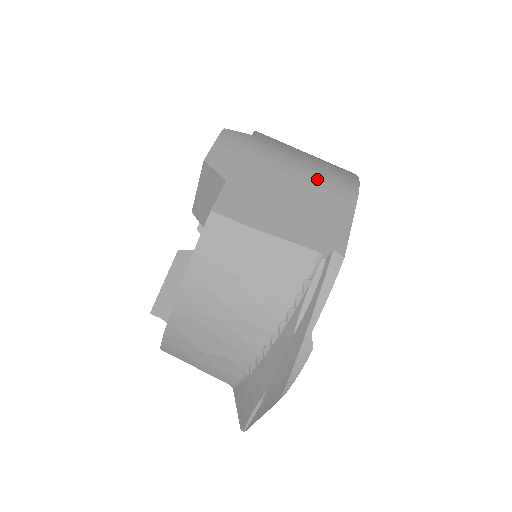
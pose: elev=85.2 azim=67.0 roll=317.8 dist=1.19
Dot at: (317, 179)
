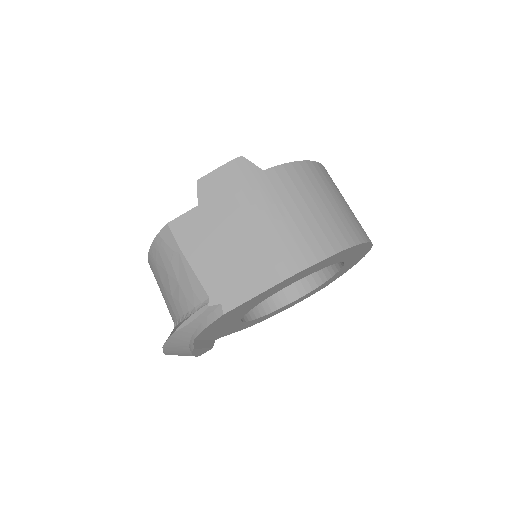
Dot at: (271, 241)
